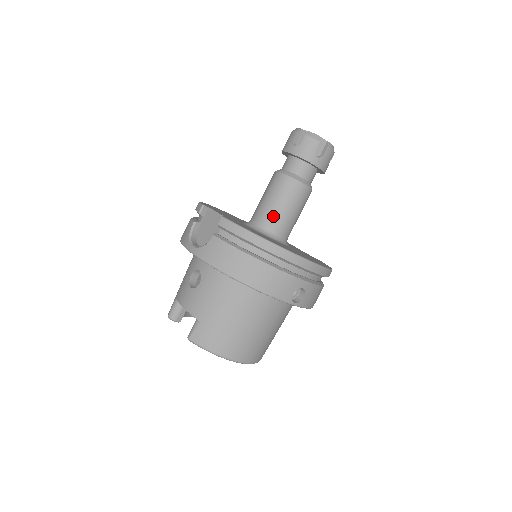
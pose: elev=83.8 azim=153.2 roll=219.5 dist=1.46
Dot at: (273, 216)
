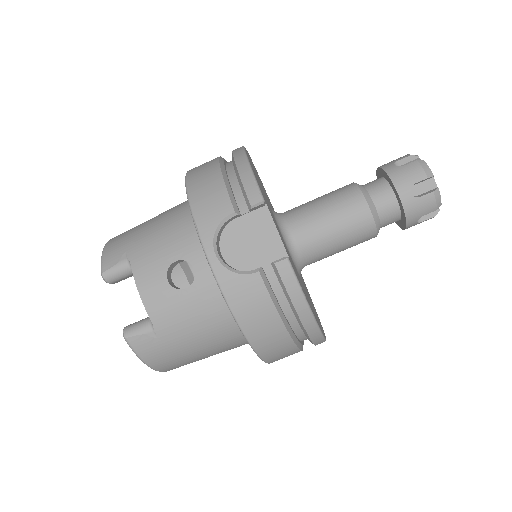
Dot at: (319, 247)
